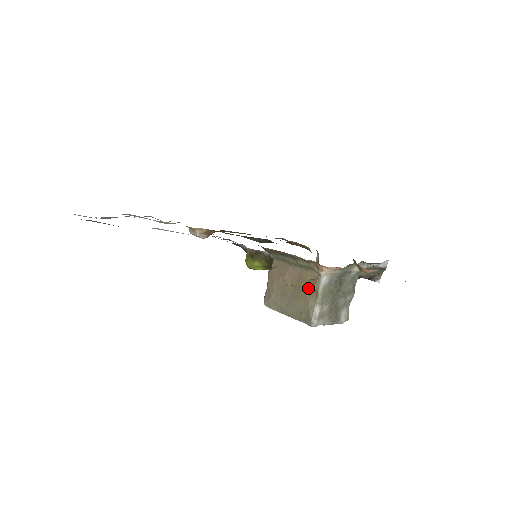
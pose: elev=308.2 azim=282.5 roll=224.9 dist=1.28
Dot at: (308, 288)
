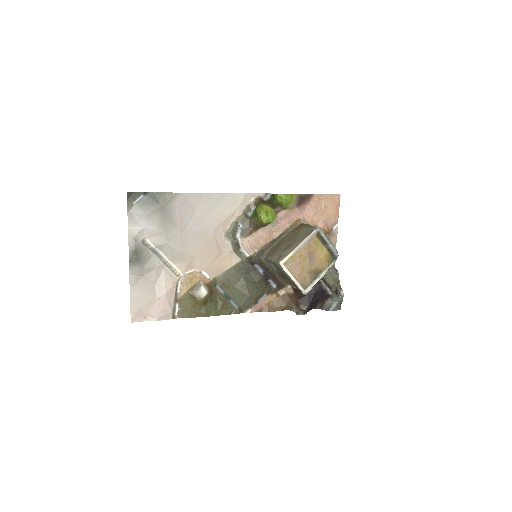
Dot at: (300, 227)
